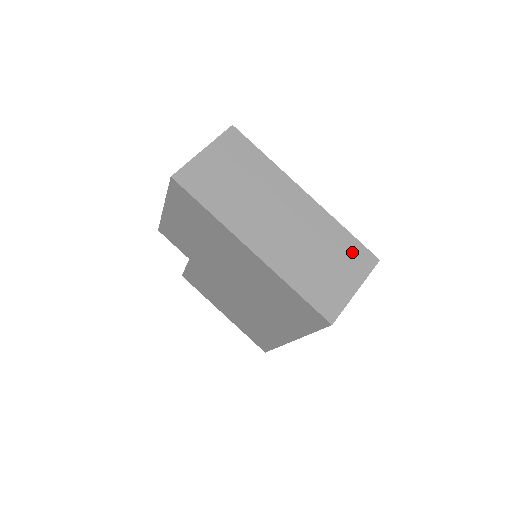
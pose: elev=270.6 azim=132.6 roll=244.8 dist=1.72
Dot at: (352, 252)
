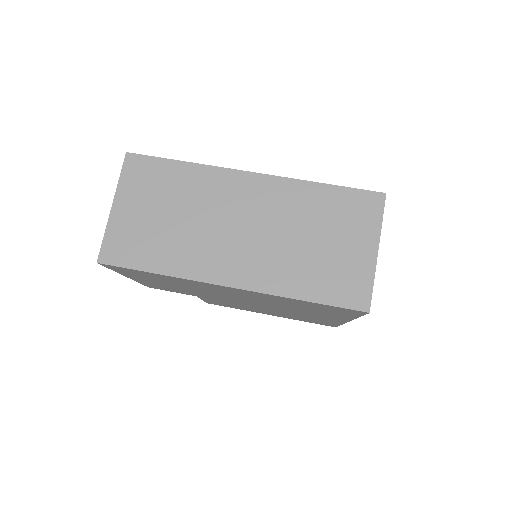
Dot at: (346, 207)
